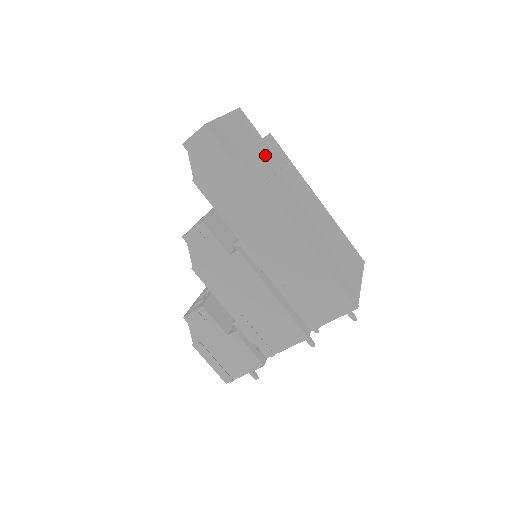
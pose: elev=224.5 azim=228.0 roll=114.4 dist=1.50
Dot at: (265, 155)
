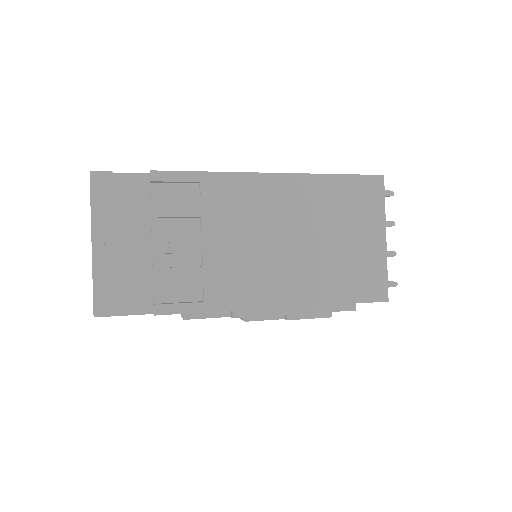
Dot at: (172, 246)
